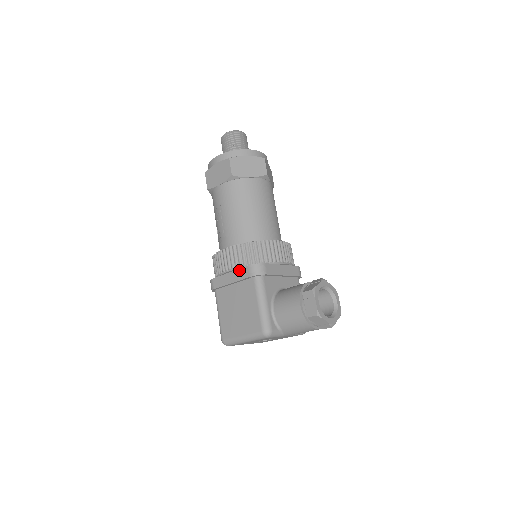
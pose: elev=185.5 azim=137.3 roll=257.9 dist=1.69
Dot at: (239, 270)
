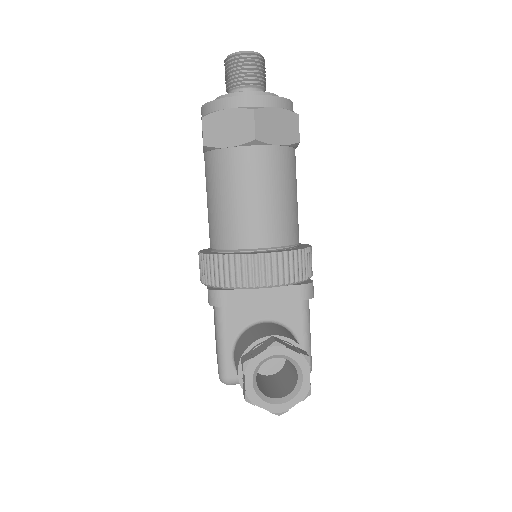
Dot at: occluded
